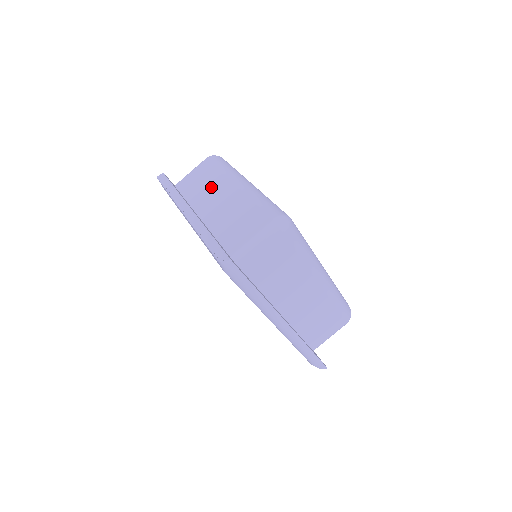
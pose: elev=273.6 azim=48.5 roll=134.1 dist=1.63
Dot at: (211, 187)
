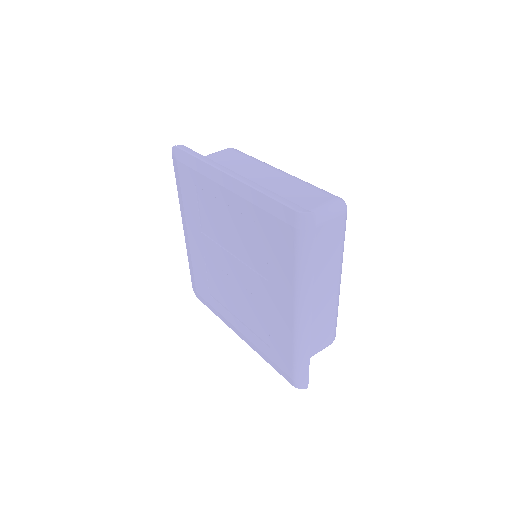
Dot at: (244, 168)
